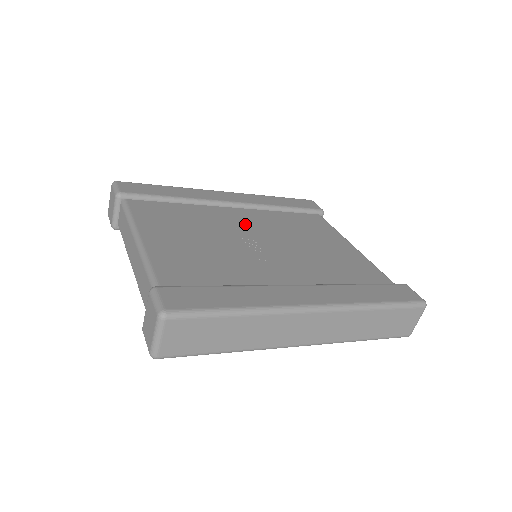
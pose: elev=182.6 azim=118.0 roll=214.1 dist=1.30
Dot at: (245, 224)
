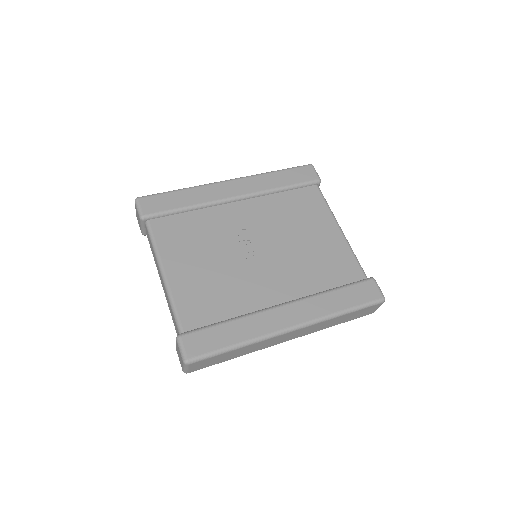
Dot at: (247, 226)
